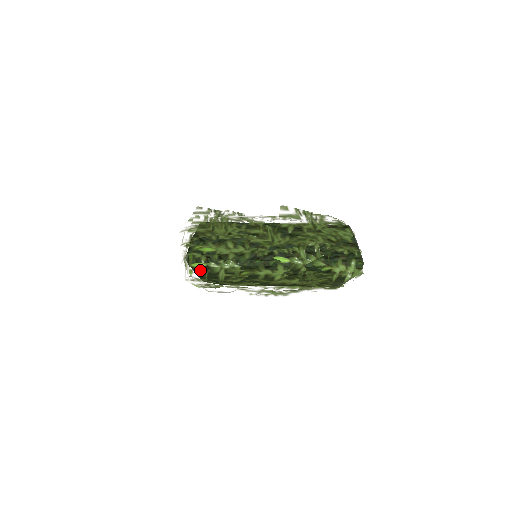
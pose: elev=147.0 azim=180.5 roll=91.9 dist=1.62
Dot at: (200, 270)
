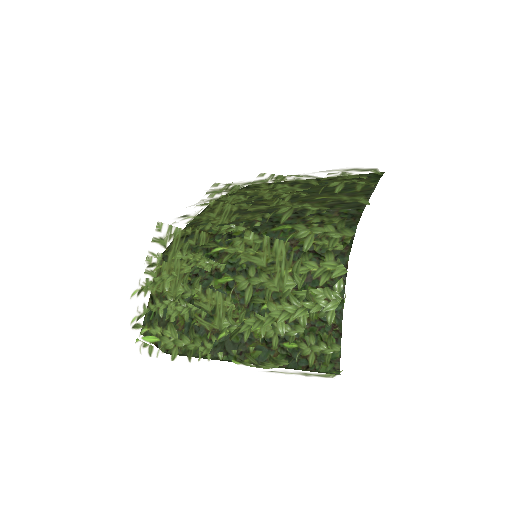
Dot at: occluded
